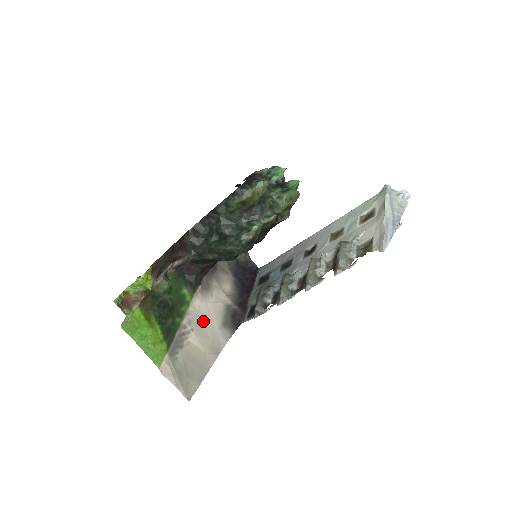
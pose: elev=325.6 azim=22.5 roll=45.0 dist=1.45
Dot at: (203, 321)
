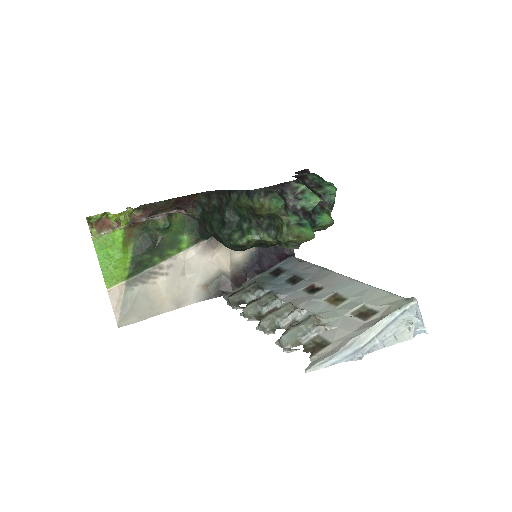
Dot at: (185, 272)
